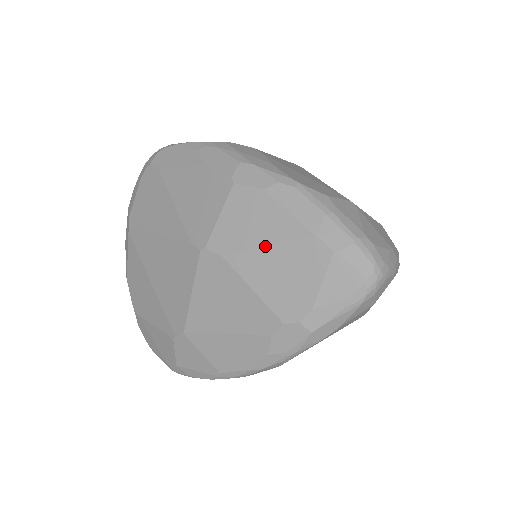
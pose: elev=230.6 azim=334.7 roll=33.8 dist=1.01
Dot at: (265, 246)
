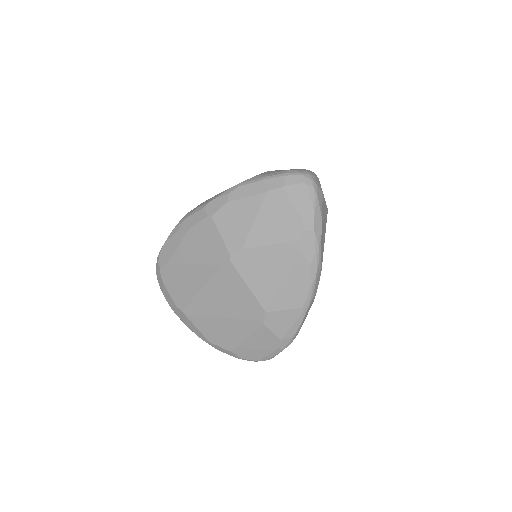
Dot at: (254, 221)
